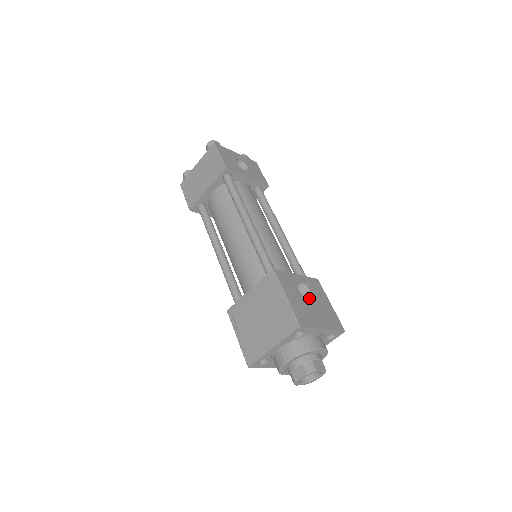
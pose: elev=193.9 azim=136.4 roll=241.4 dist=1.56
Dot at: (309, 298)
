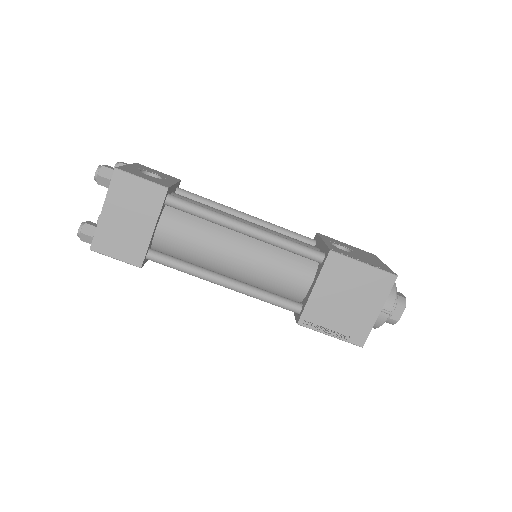
Dot at: occluded
